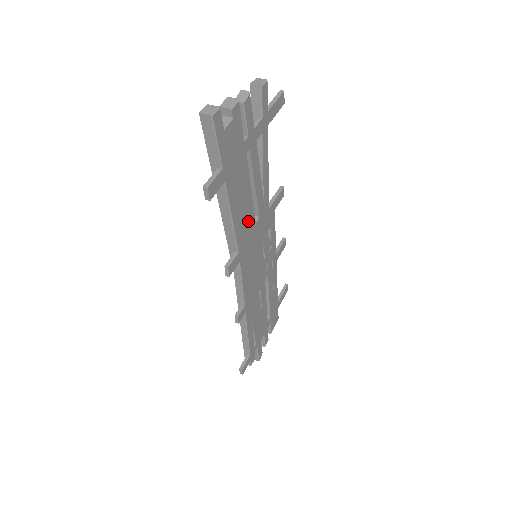
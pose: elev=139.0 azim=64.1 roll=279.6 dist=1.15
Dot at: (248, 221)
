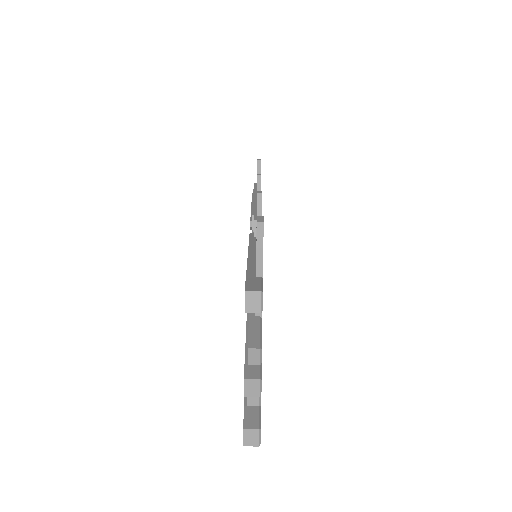
Dot at: occluded
